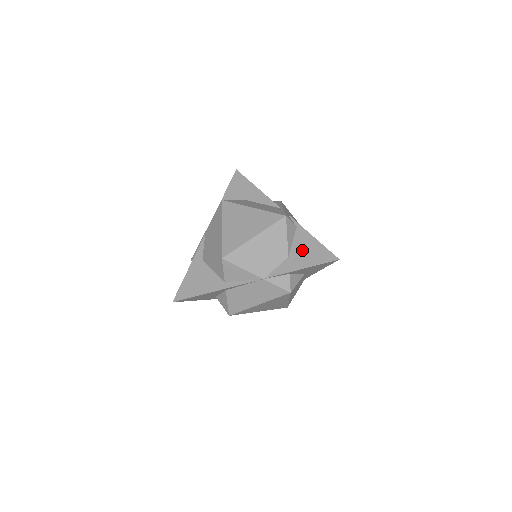
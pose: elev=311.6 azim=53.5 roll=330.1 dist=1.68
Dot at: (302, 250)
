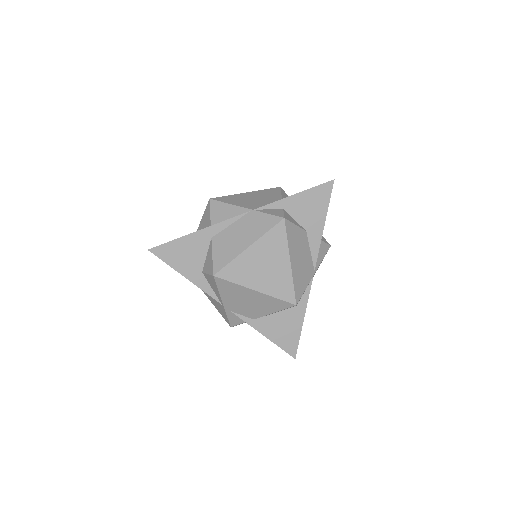
Dot at: occluded
